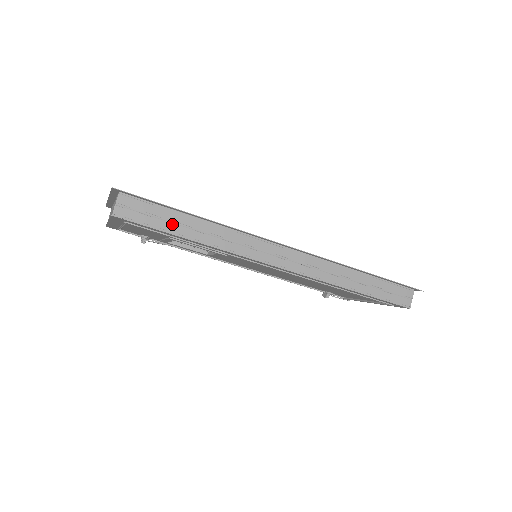
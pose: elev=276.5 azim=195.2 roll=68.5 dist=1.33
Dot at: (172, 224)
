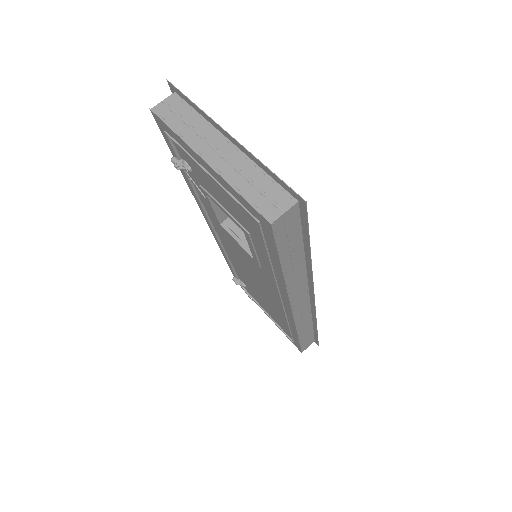
Dot at: (289, 252)
